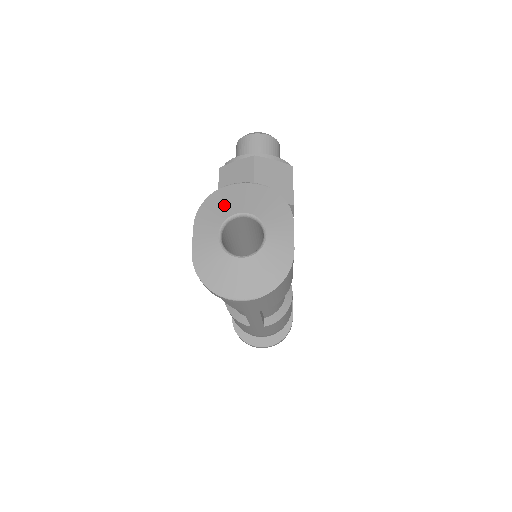
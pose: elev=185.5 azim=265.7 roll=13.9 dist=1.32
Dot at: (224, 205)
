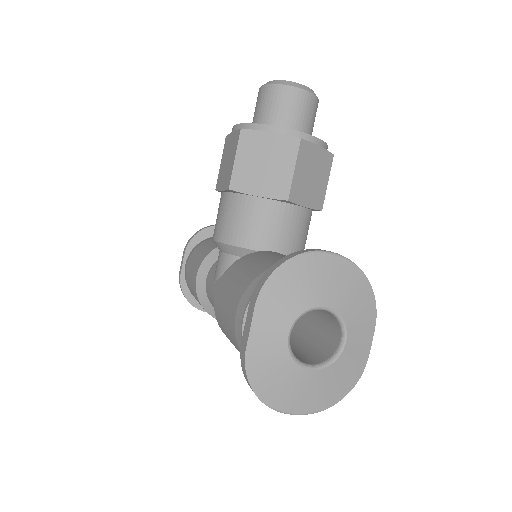
Dot at: (301, 288)
